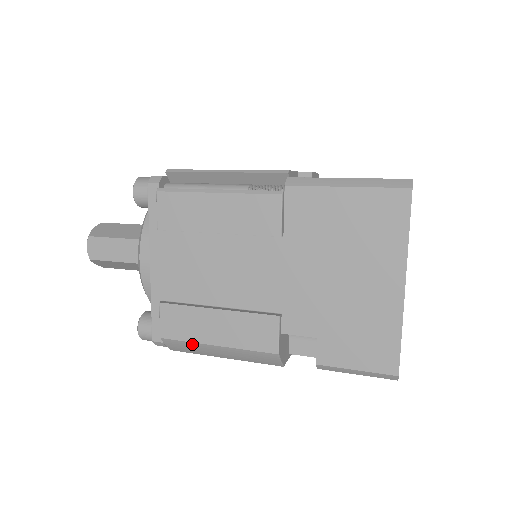
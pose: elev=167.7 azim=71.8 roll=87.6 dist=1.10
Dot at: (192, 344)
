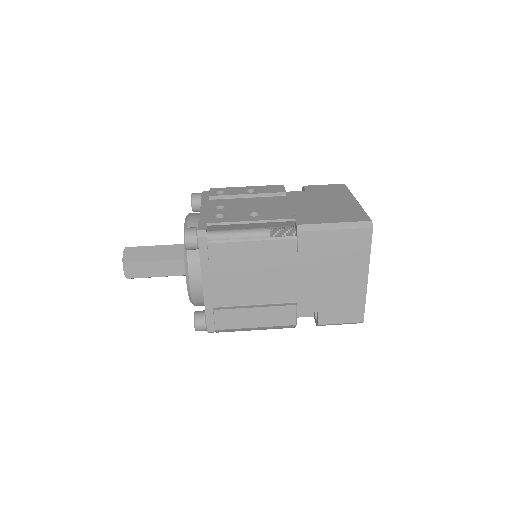
Dot at: (238, 329)
